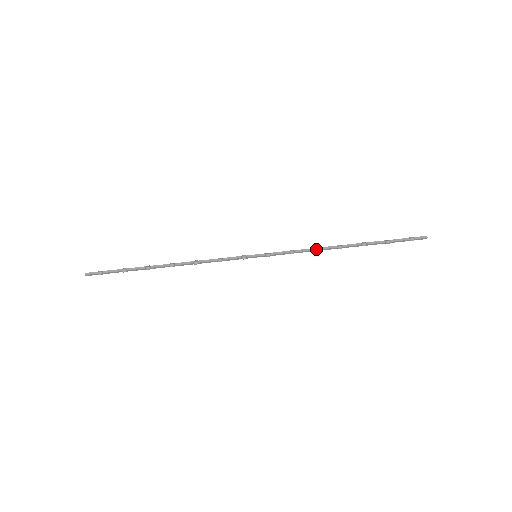
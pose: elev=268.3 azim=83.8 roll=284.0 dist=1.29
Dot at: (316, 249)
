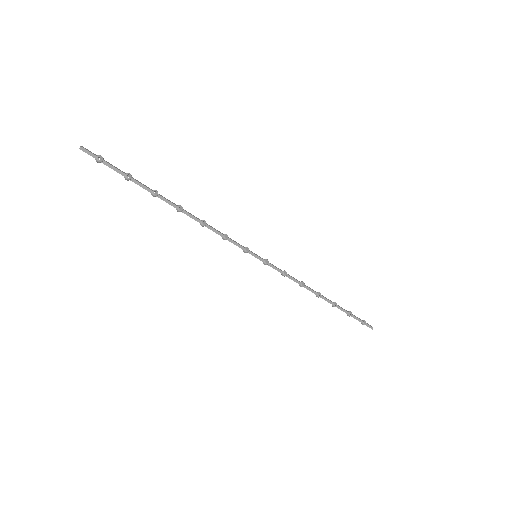
Dot at: (302, 286)
